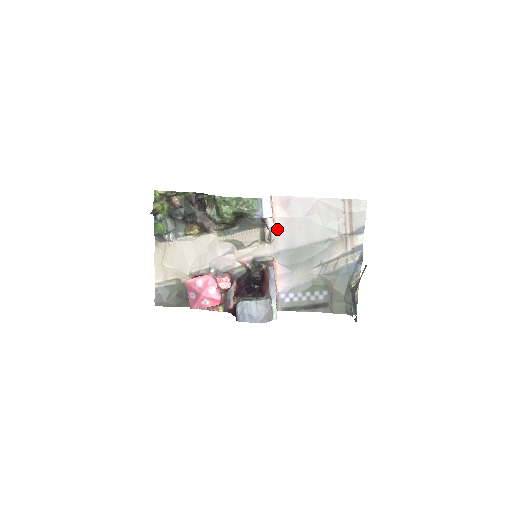
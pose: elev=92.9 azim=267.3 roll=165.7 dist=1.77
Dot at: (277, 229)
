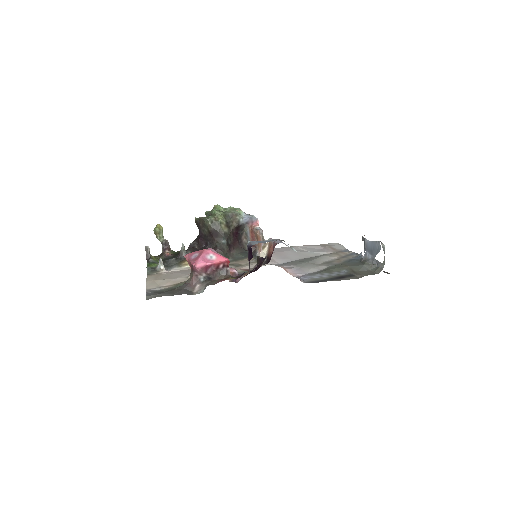
Dot at: occluded
